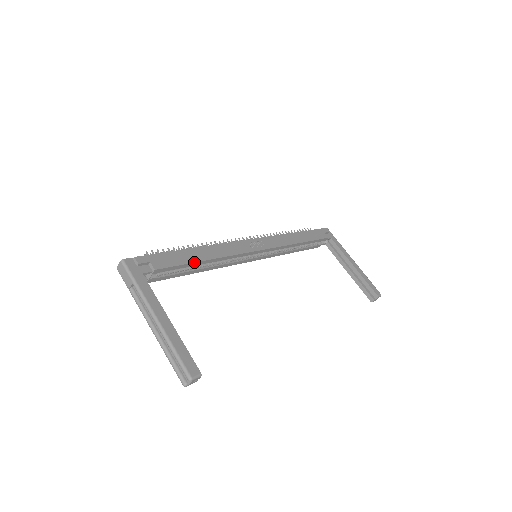
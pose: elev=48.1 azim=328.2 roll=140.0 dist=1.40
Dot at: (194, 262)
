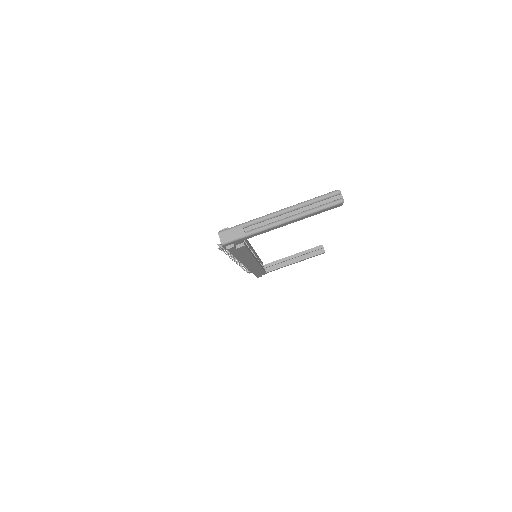
Dot at: occluded
